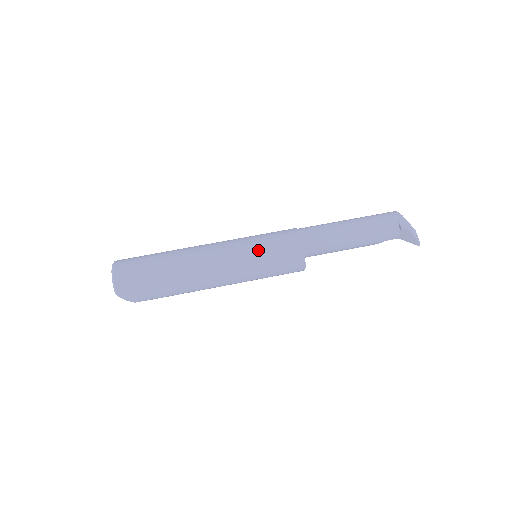
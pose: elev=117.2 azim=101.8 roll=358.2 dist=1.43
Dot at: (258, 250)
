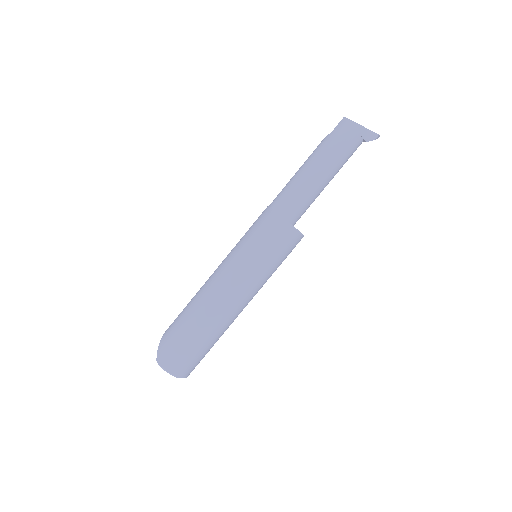
Dot at: (269, 267)
